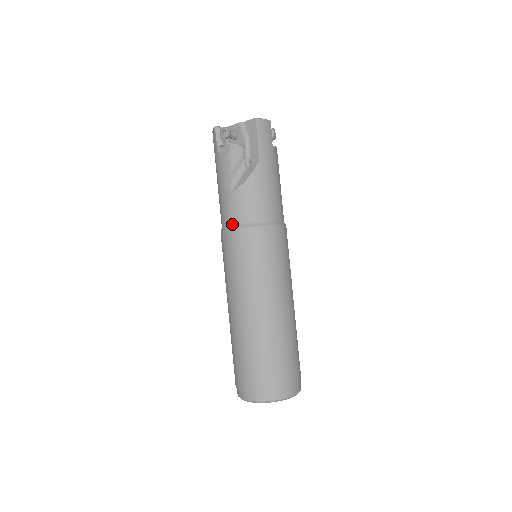
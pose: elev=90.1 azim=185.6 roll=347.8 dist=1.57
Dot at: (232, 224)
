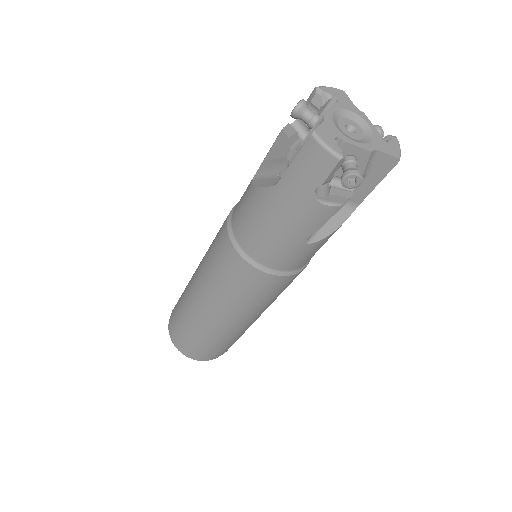
Dot at: (278, 269)
